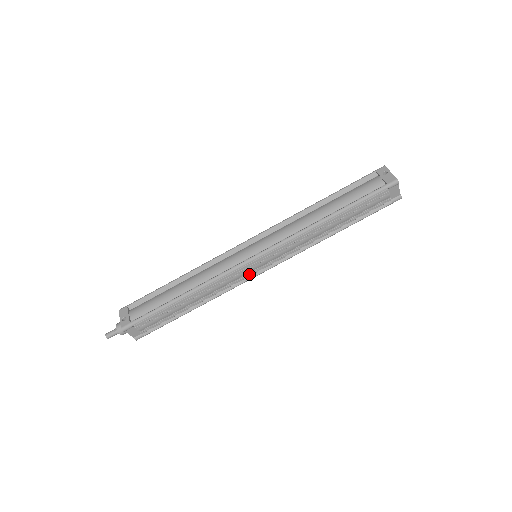
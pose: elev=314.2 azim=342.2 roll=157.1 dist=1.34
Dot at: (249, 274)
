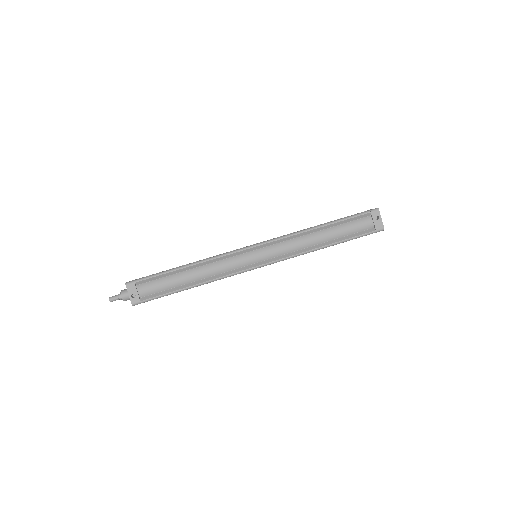
Dot at: occluded
